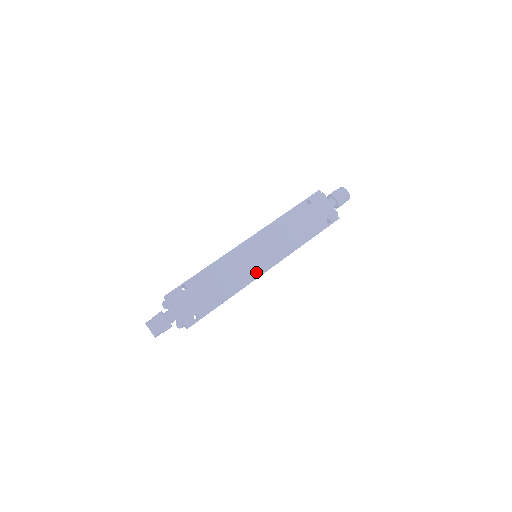
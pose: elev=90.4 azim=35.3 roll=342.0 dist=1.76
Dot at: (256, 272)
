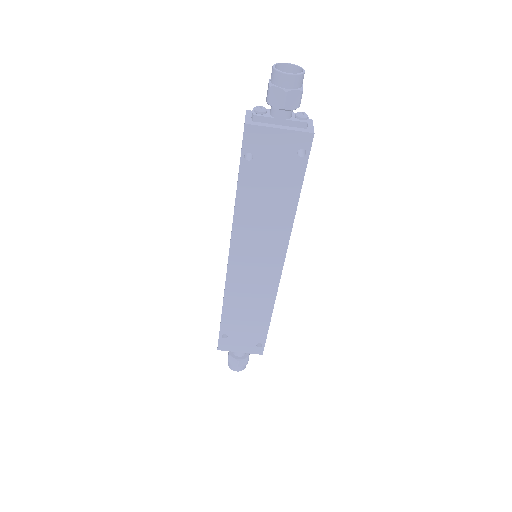
Dot at: (272, 280)
